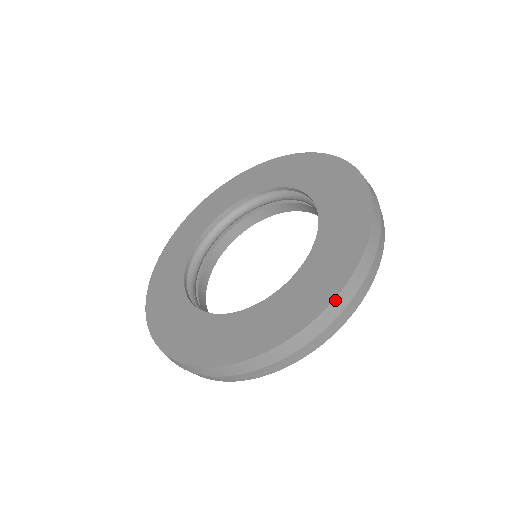
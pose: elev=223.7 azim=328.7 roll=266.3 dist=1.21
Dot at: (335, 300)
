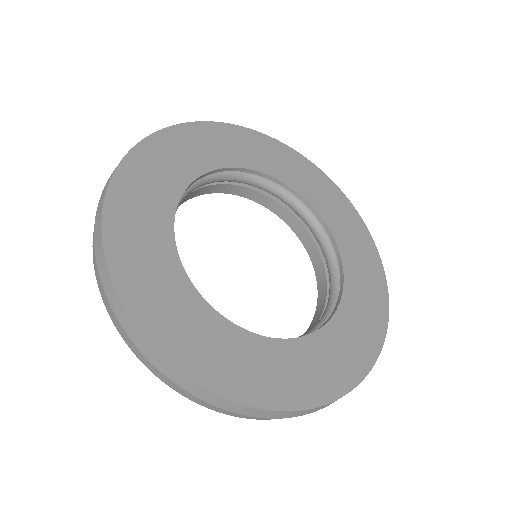
Dot at: (383, 269)
